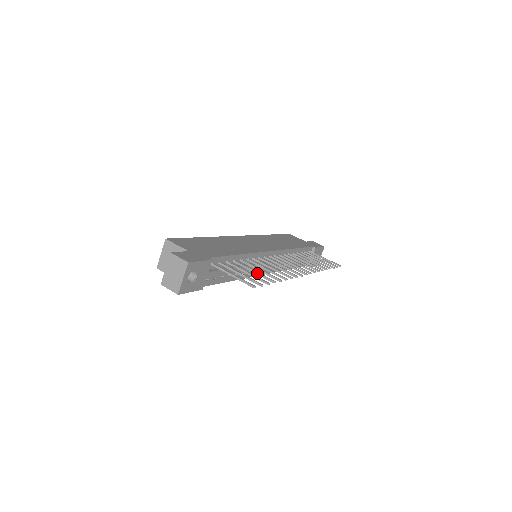
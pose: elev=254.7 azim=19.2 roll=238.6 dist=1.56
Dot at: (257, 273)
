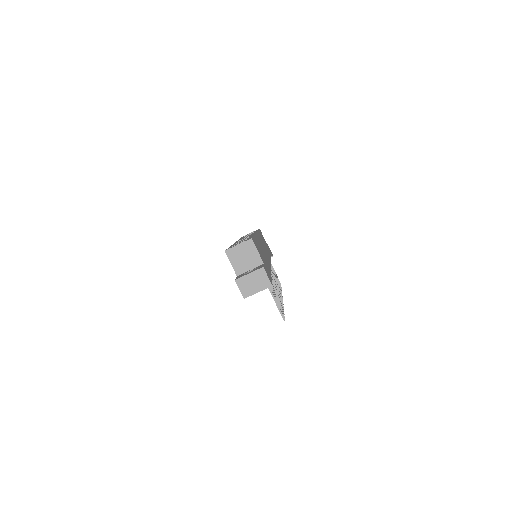
Dot at: (276, 296)
